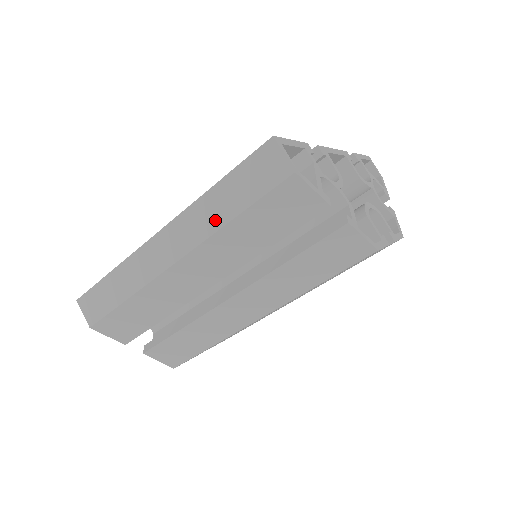
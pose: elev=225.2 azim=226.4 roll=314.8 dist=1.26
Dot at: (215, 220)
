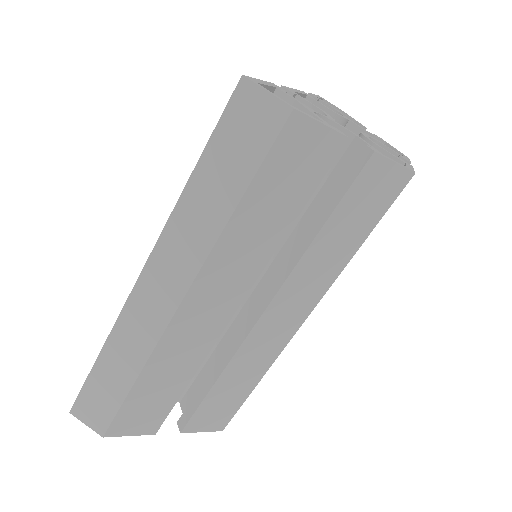
Dot at: (210, 224)
